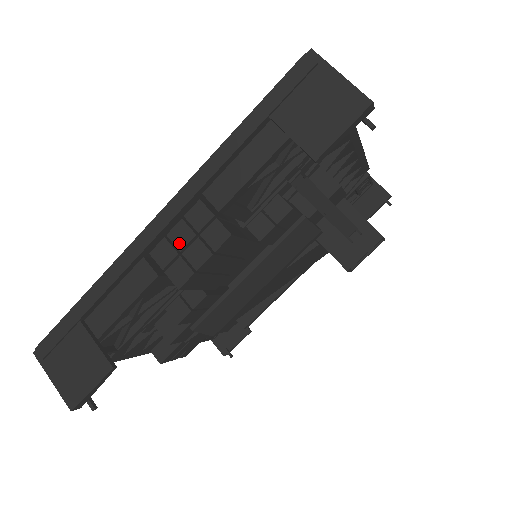
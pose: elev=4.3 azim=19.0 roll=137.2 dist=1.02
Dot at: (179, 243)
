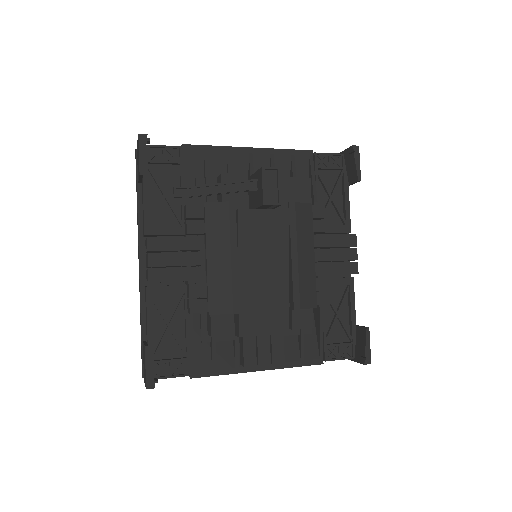
Dot at: occluded
